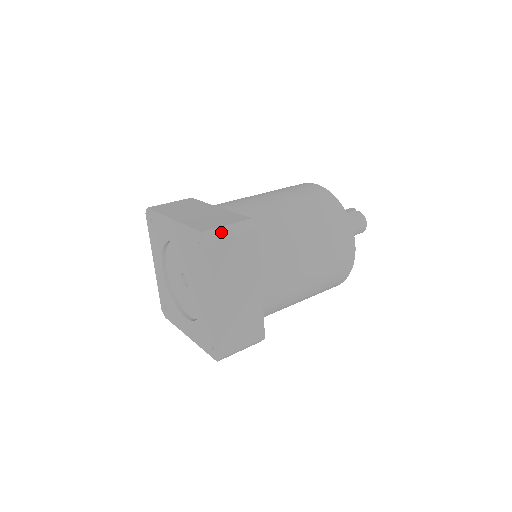
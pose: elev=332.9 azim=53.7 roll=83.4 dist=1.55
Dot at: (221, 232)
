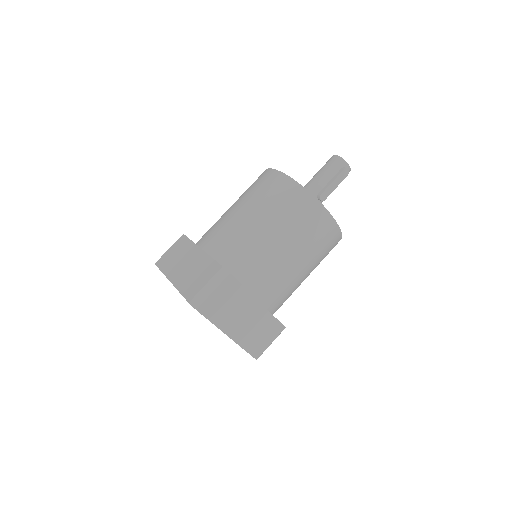
Dot at: occluded
